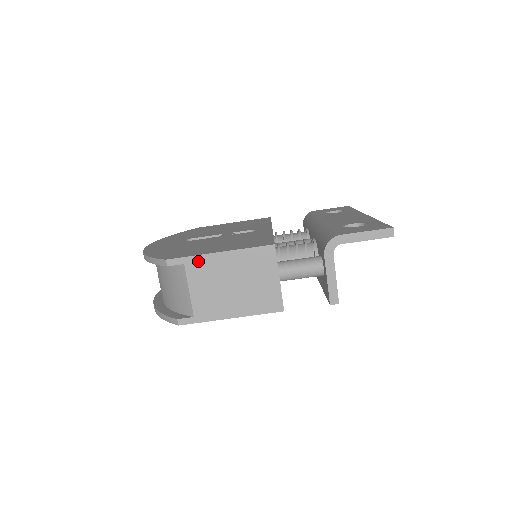
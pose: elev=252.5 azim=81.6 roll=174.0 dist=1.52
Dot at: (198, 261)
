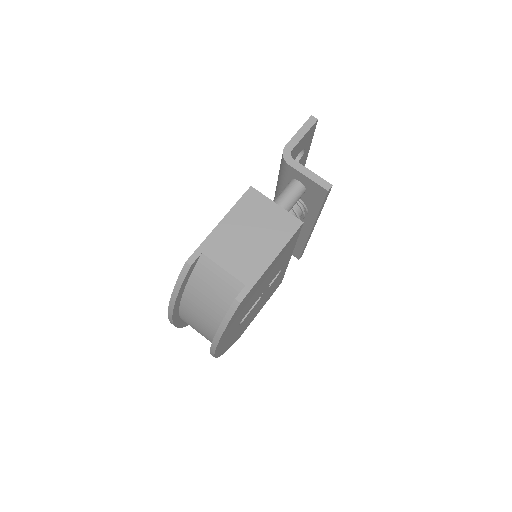
Dot at: (210, 242)
